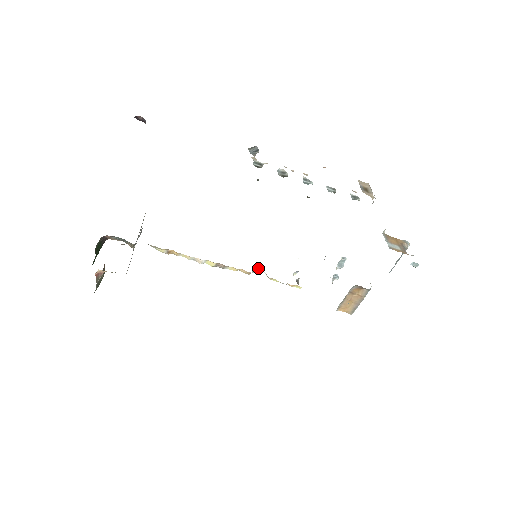
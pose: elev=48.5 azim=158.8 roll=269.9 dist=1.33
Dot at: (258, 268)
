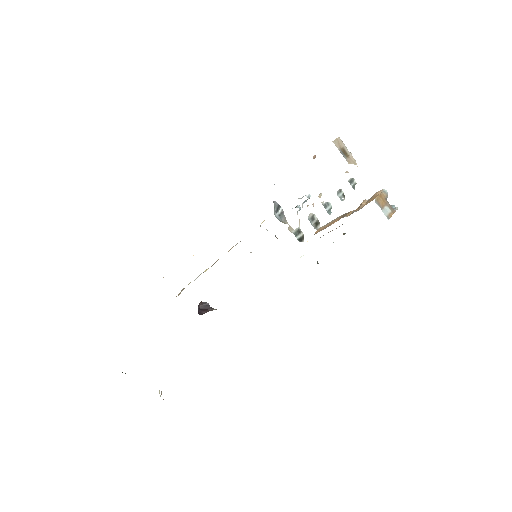
Dot at: occluded
